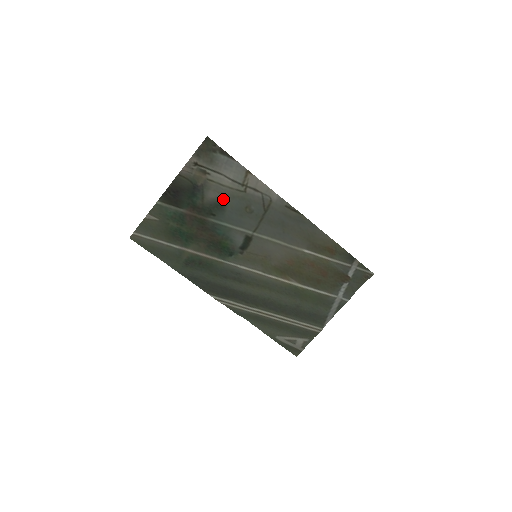
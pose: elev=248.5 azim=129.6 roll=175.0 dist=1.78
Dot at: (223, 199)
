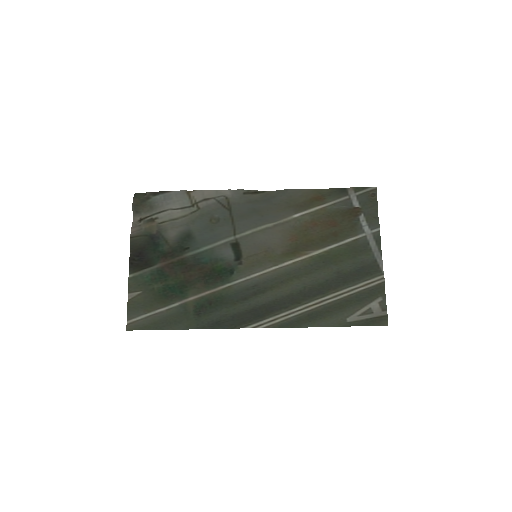
Dot at: (185, 230)
